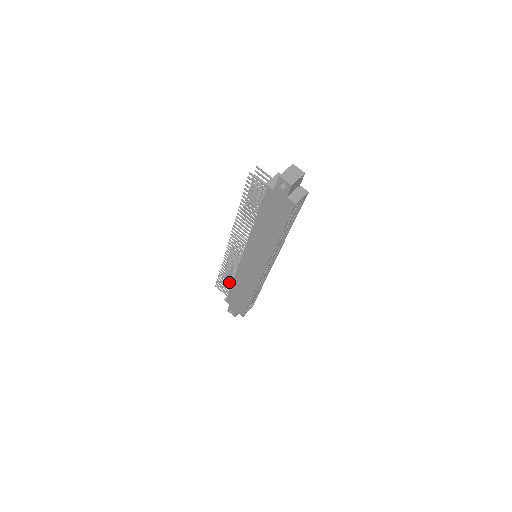
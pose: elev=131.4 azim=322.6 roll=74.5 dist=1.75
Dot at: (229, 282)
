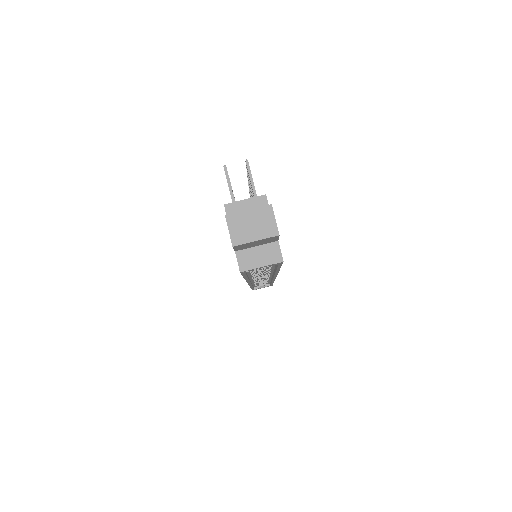
Dot at: occluded
